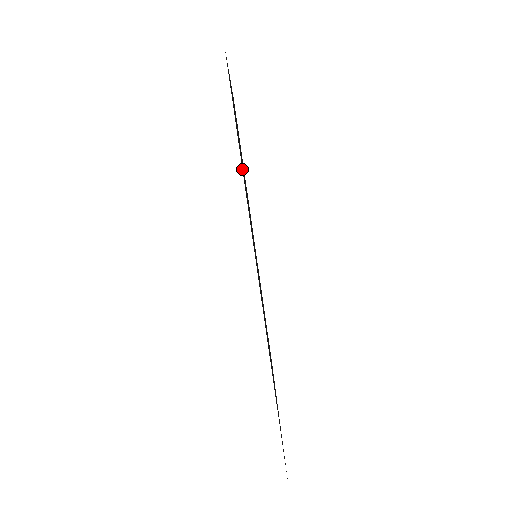
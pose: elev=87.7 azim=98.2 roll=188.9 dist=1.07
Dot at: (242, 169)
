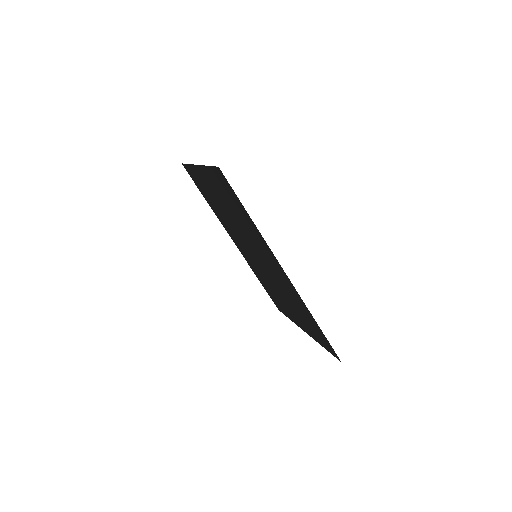
Dot at: (252, 222)
